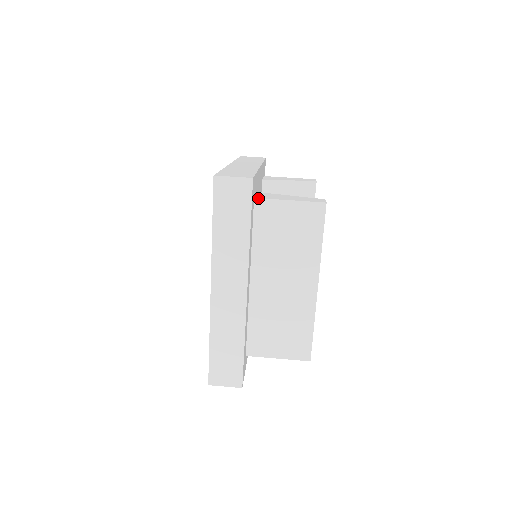
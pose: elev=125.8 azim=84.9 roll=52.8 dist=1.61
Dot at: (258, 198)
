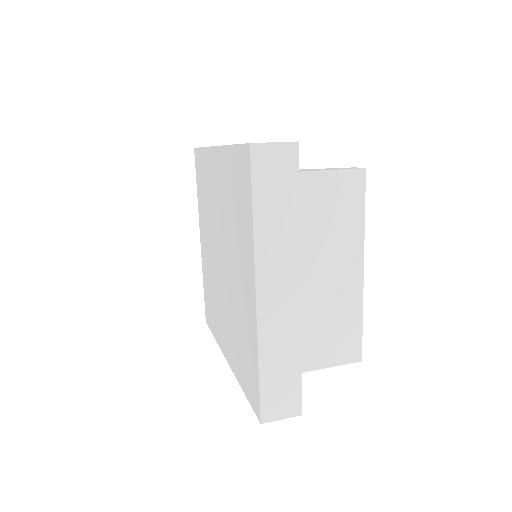
Dot at: occluded
